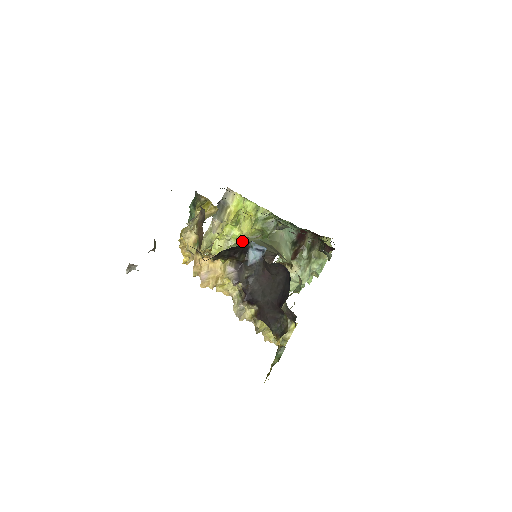
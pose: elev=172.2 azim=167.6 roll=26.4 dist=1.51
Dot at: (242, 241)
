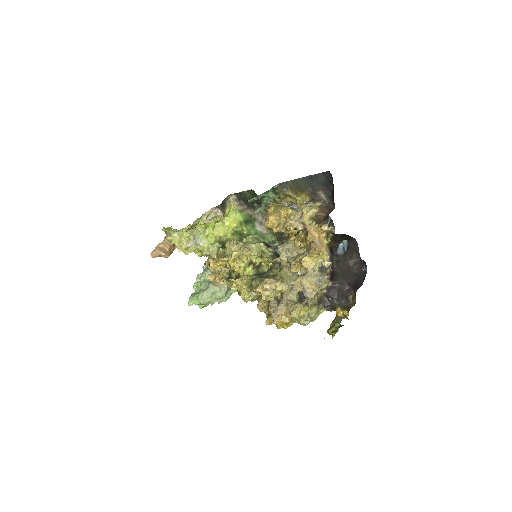
Dot at: (260, 239)
